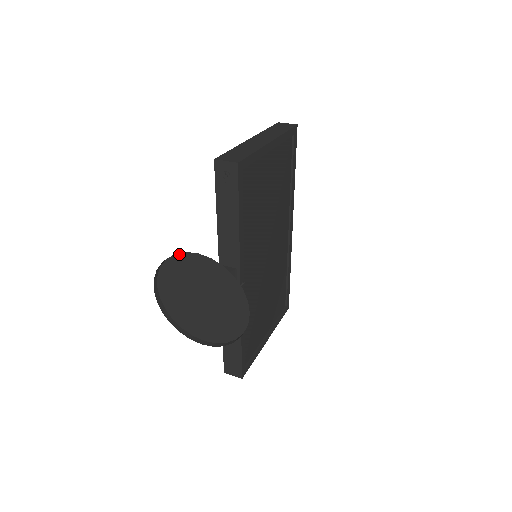
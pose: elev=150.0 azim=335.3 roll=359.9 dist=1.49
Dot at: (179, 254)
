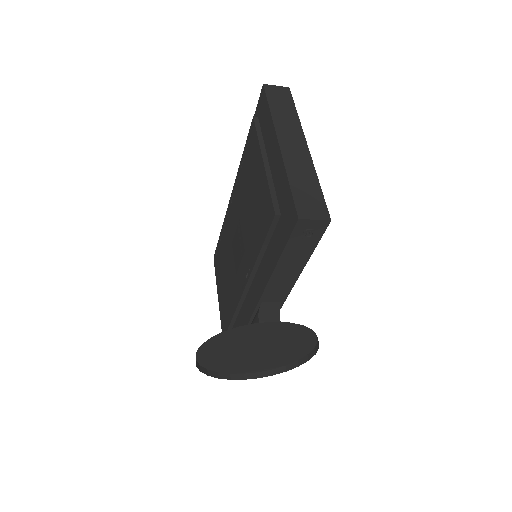
Dot at: (245, 326)
